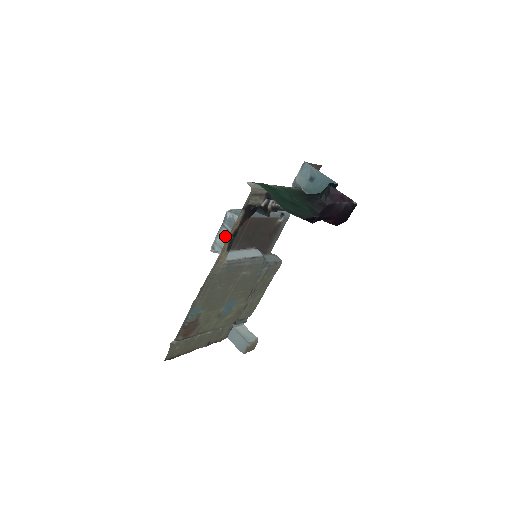
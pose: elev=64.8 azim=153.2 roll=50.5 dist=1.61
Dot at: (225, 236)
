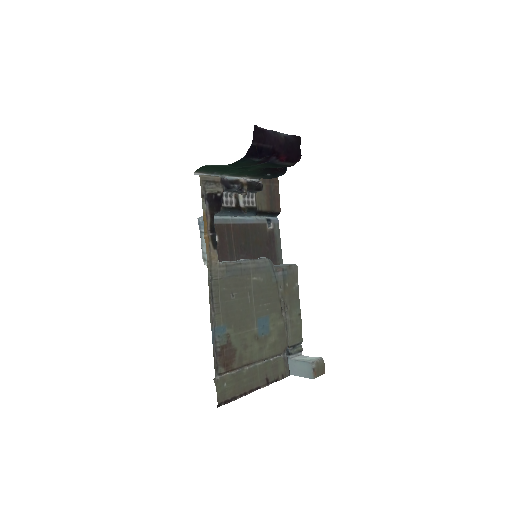
Dot at: occluded
